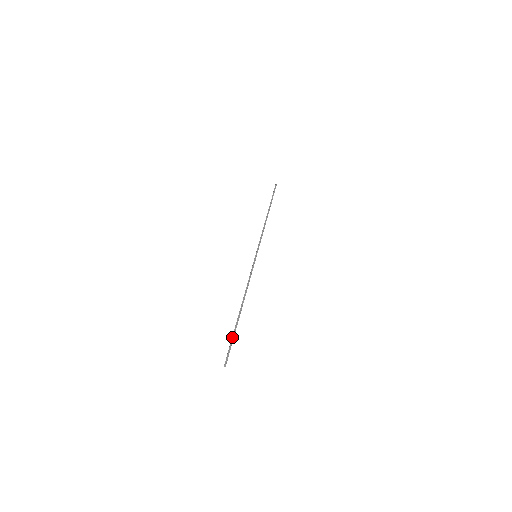
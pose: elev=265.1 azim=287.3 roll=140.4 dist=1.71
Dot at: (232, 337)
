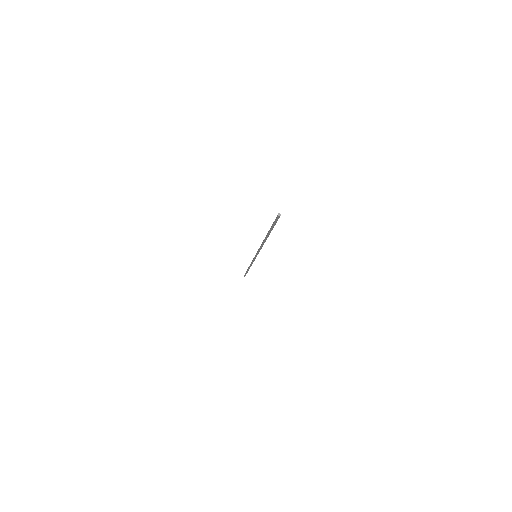
Dot at: occluded
